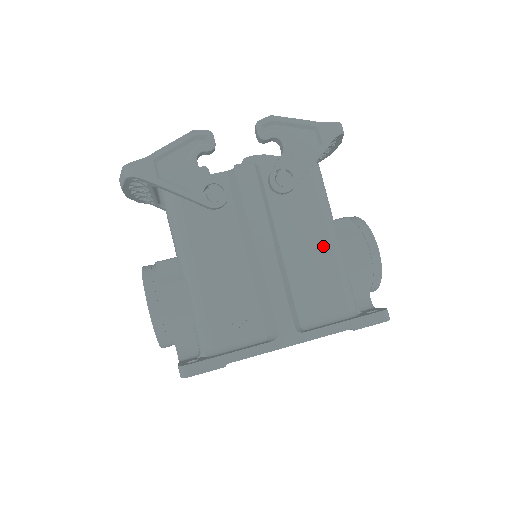
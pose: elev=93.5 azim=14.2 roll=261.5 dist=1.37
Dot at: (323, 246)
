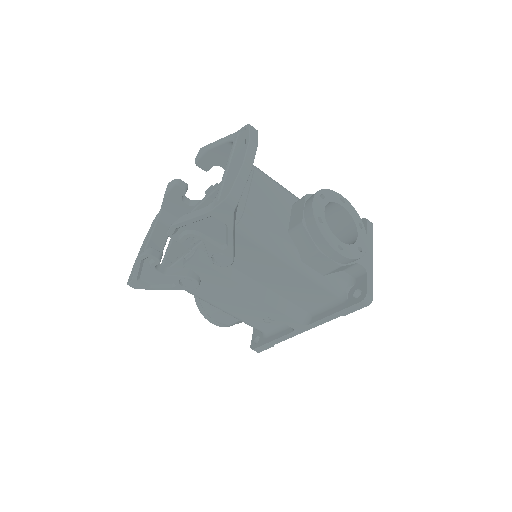
Dot at: (289, 272)
